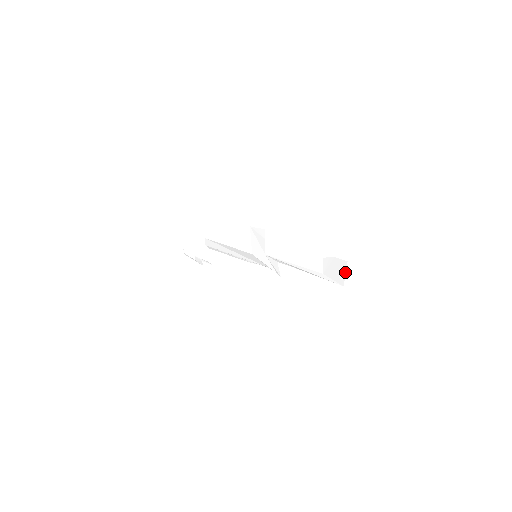
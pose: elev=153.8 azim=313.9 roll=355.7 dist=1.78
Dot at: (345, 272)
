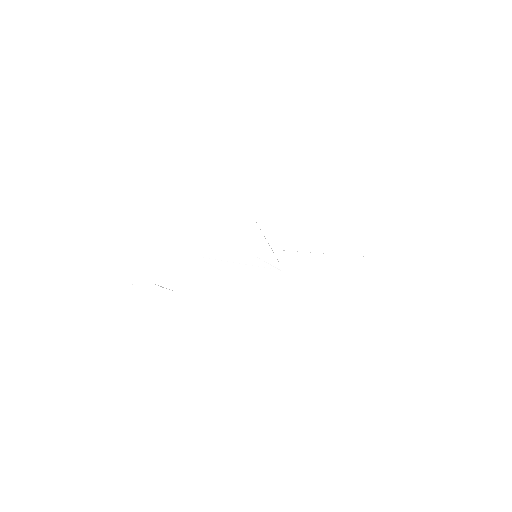
Dot at: (390, 239)
